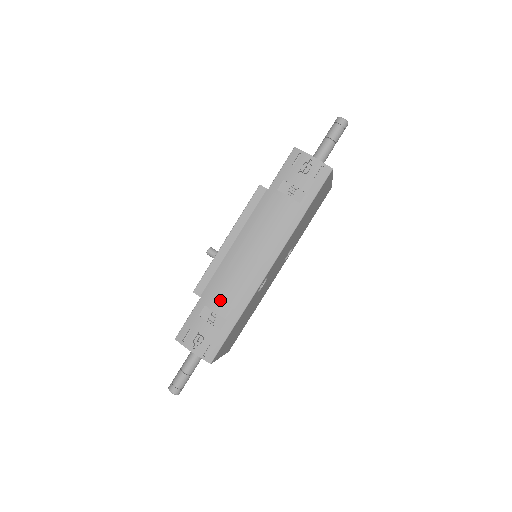
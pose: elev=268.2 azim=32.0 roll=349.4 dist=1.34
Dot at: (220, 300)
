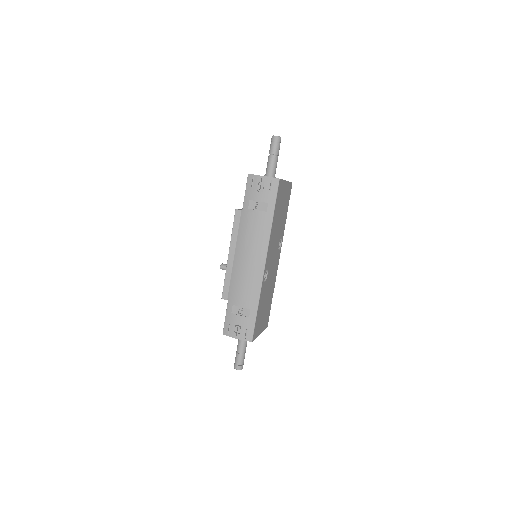
Dot at: (241, 298)
